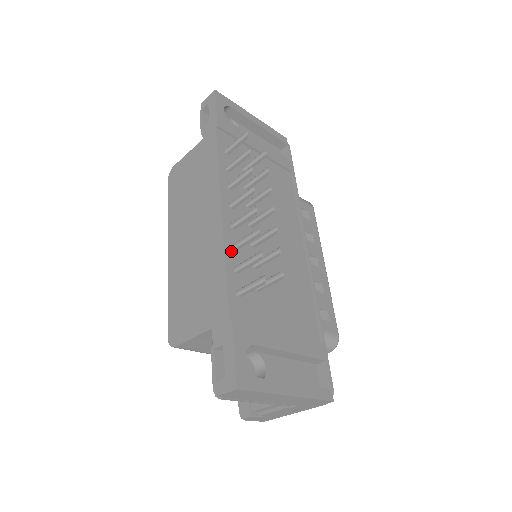
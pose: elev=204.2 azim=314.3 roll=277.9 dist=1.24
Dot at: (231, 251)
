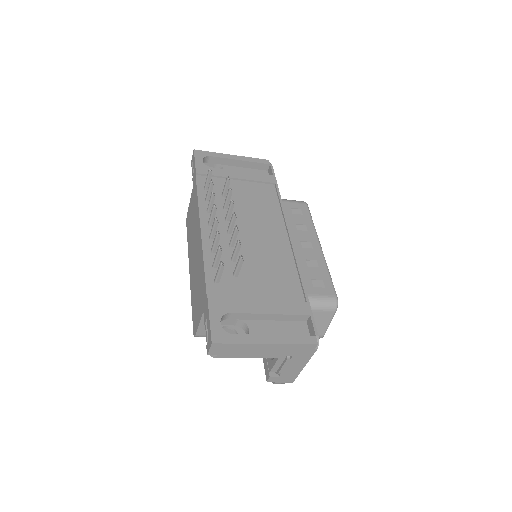
Dot at: (209, 254)
